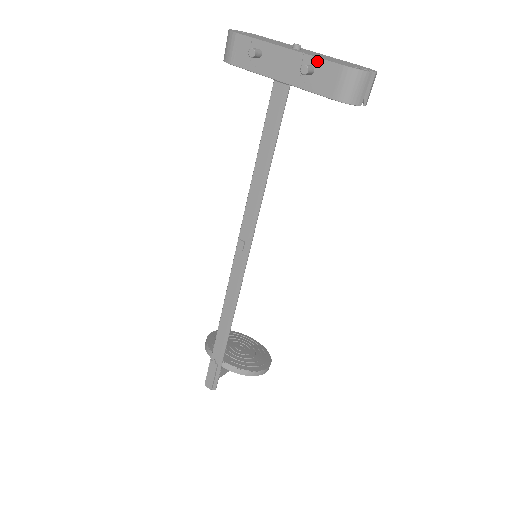
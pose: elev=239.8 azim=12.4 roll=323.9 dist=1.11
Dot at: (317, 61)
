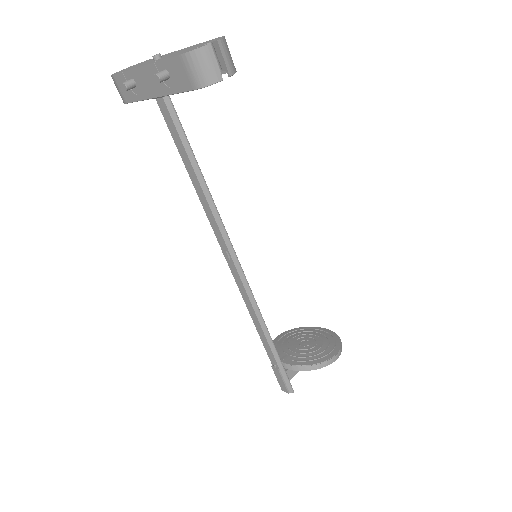
Dot at: (165, 63)
